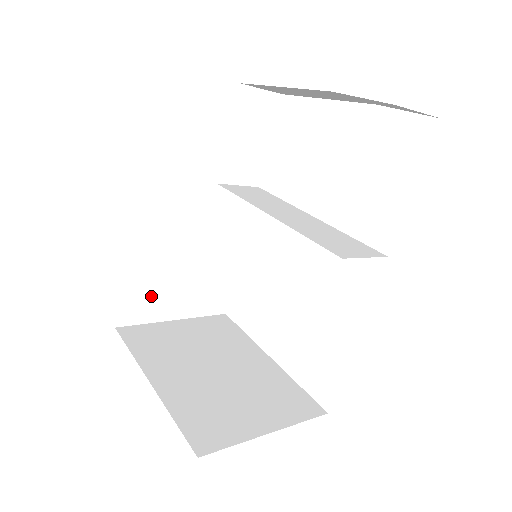
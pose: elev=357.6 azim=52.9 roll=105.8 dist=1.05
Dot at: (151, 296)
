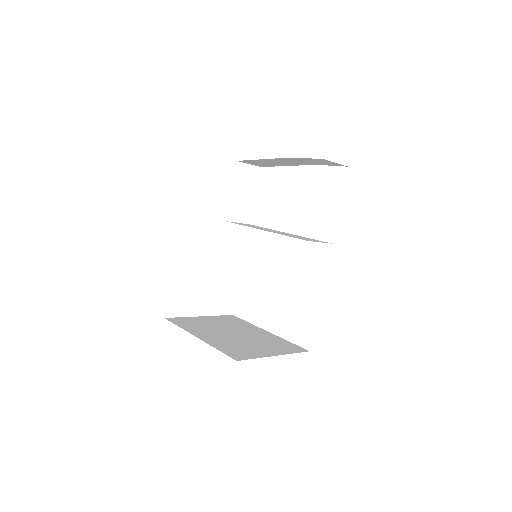
Dot at: (186, 297)
